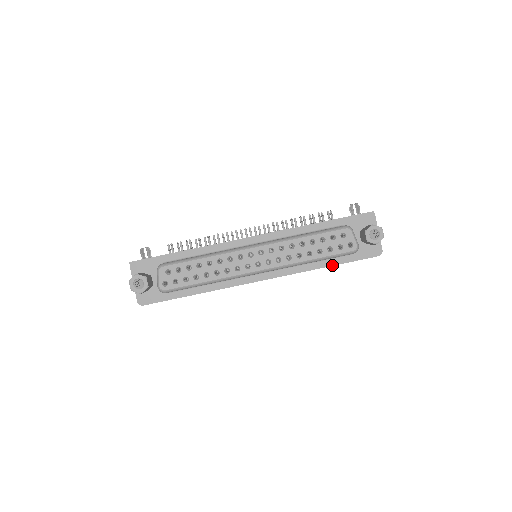
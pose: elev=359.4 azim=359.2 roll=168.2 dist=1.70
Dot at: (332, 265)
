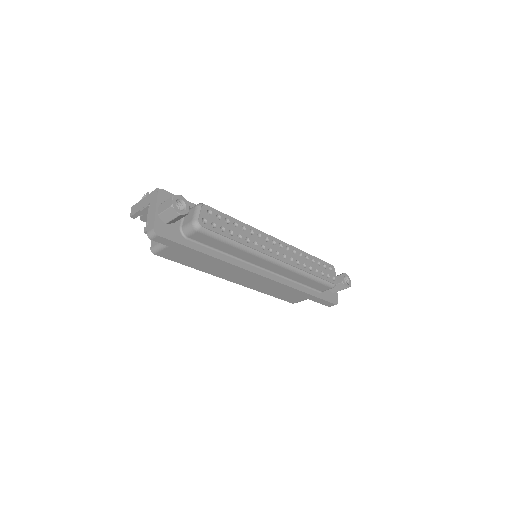
Dot at: (310, 294)
